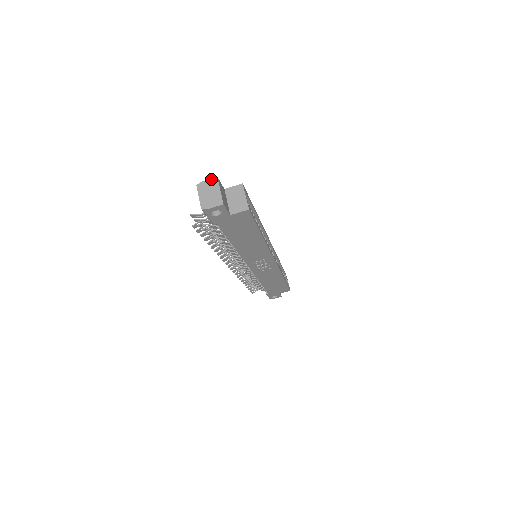
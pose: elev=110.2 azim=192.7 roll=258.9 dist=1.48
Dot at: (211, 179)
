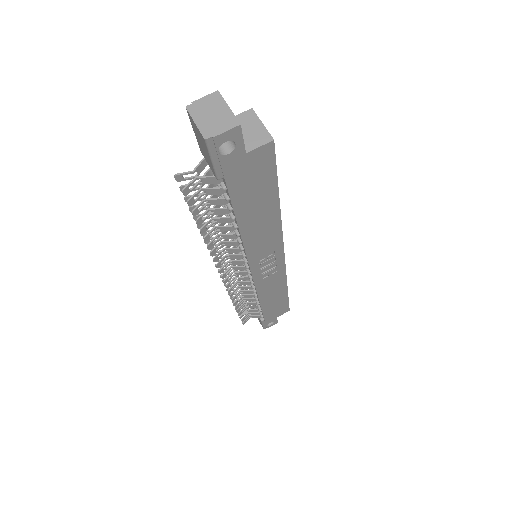
Dot at: (208, 95)
